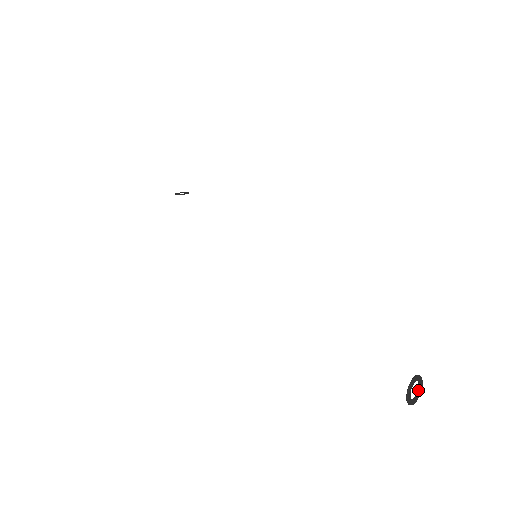
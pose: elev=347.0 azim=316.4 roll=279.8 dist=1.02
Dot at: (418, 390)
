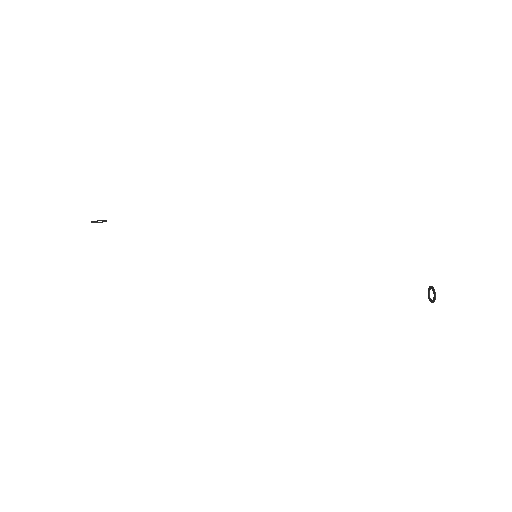
Dot at: occluded
